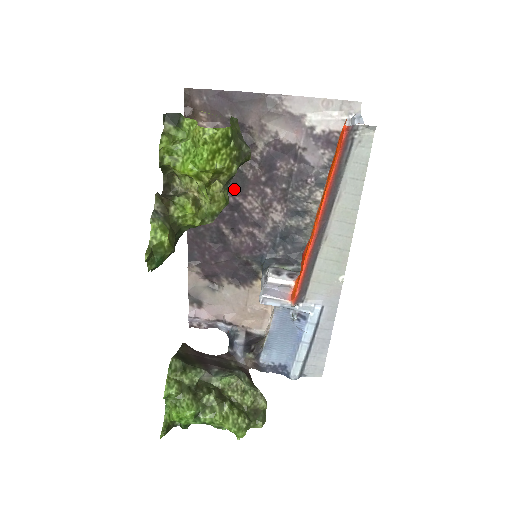
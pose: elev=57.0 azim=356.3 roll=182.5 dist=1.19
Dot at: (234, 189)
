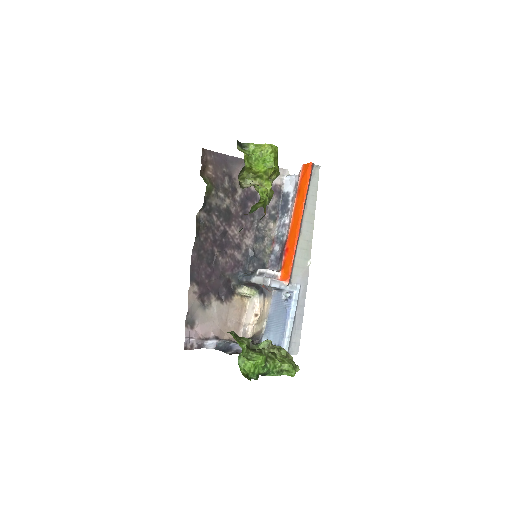
Dot at: (224, 220)
